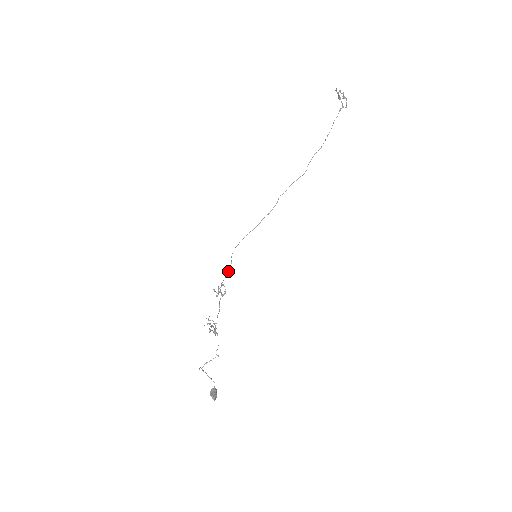
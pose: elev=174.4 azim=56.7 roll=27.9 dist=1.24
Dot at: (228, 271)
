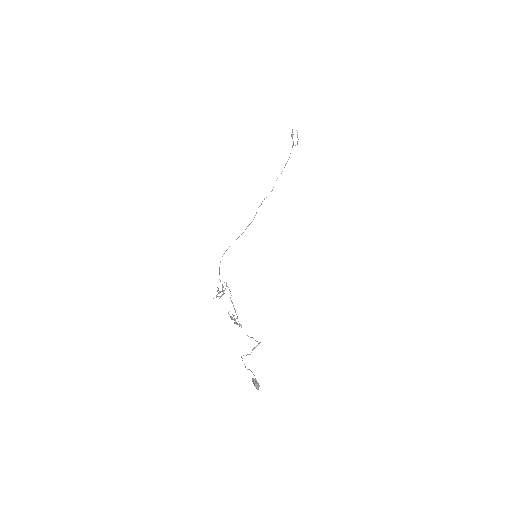
Dot at: (219, 274)
